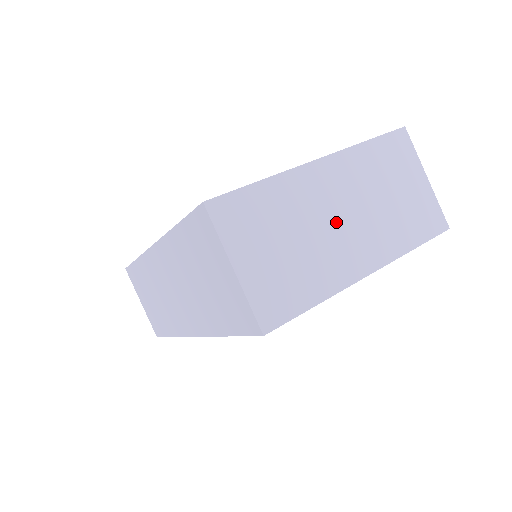
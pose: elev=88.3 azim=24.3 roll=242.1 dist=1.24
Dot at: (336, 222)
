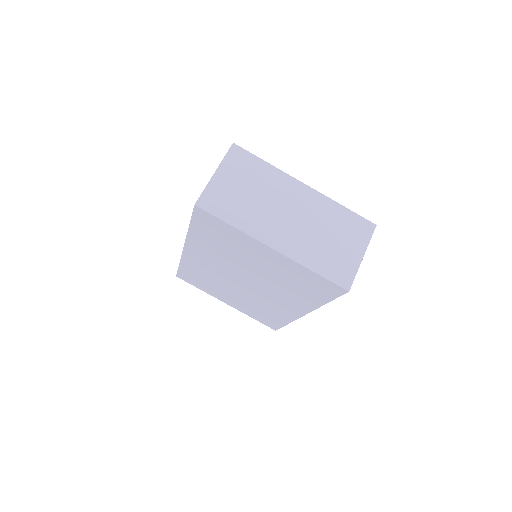
Dot at: (283, 212)
